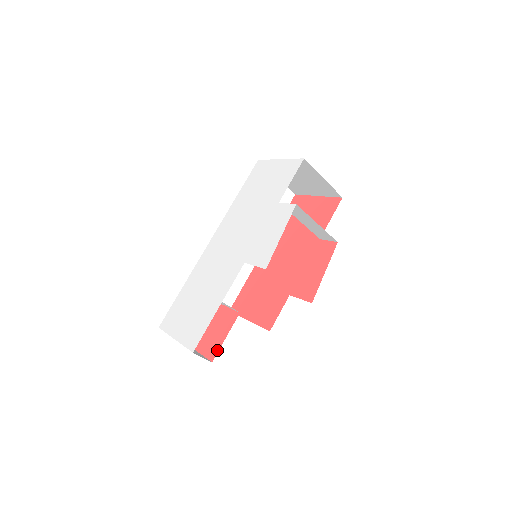
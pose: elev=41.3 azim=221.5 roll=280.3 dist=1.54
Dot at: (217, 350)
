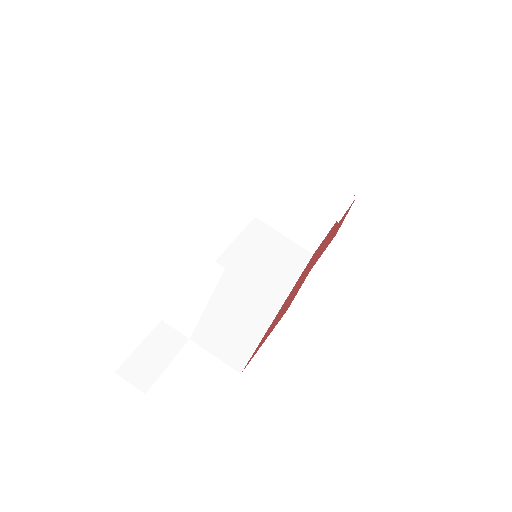
Dot at: occluded
